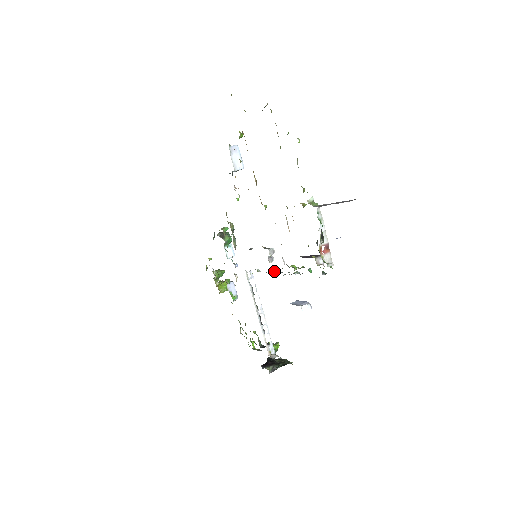
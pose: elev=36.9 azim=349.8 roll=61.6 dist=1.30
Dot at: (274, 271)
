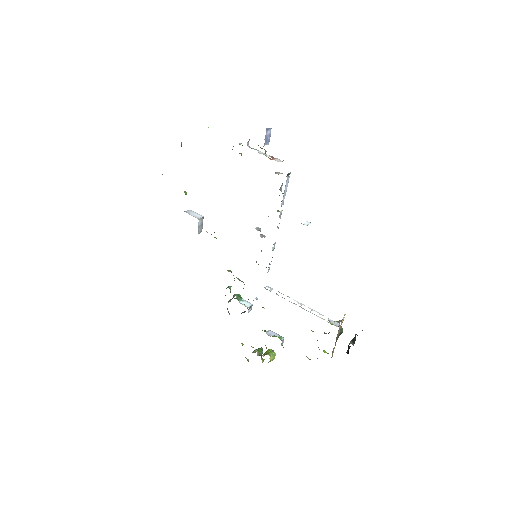
Dot at: occluded
